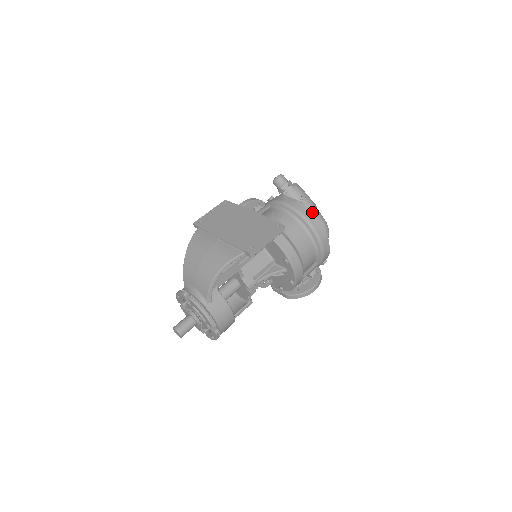
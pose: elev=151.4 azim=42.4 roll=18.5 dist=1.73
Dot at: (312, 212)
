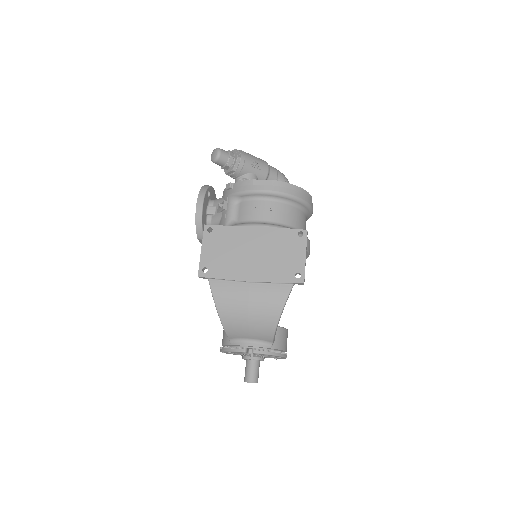
Dot at: (294, 185)
